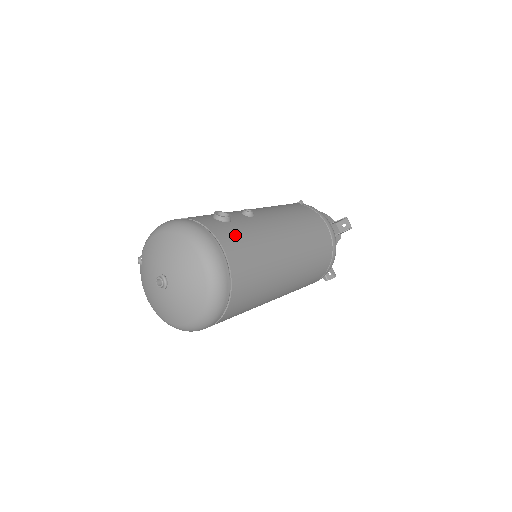
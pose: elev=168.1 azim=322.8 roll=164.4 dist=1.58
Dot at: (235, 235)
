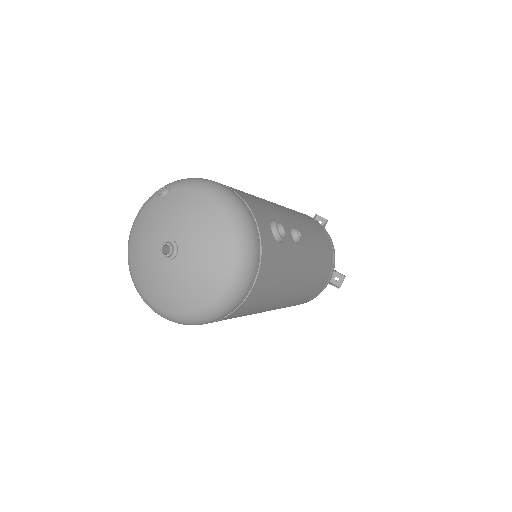
Dot at: (274, 266)
